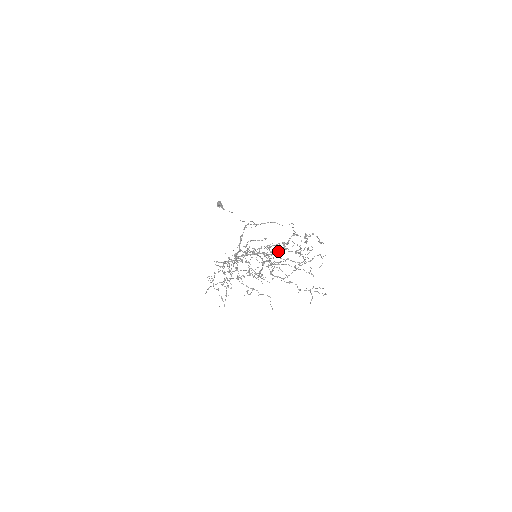
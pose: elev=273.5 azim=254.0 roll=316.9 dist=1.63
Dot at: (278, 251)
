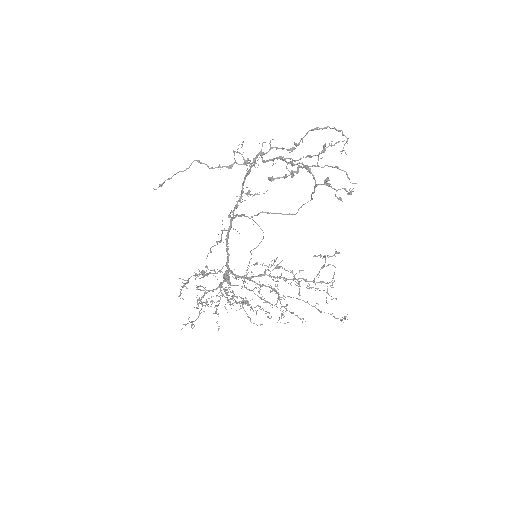
Dot at: (292, 270)
